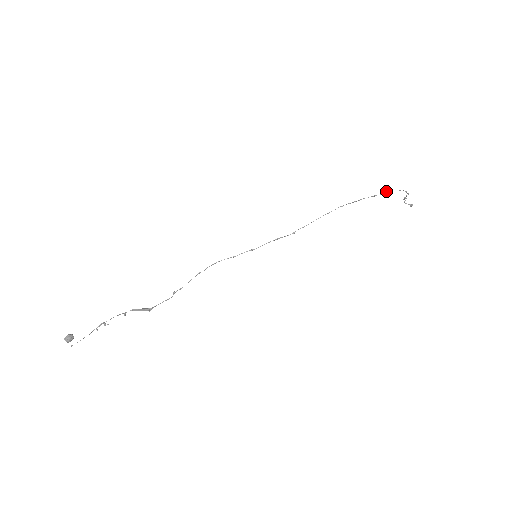
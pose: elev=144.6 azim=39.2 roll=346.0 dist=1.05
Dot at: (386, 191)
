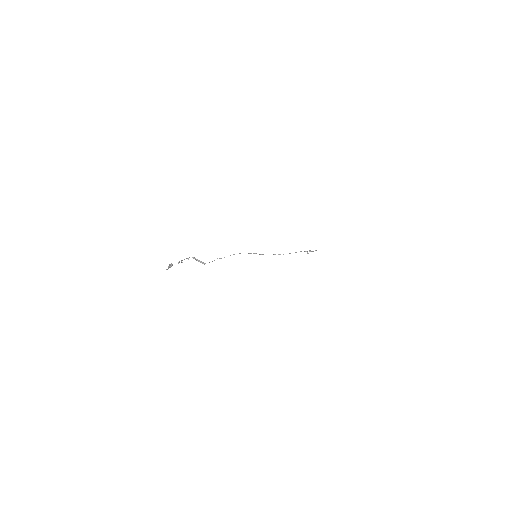
Dot at: (315, 250)
